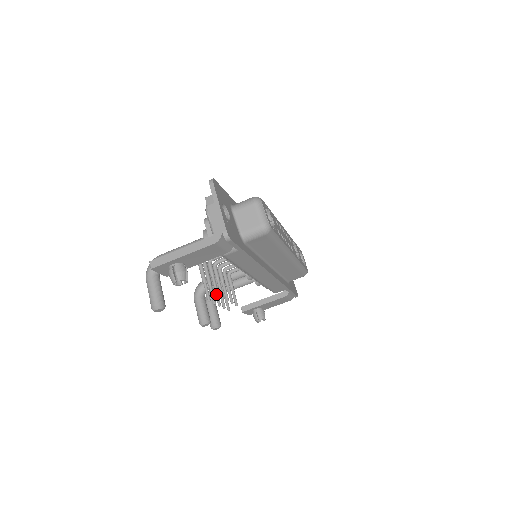
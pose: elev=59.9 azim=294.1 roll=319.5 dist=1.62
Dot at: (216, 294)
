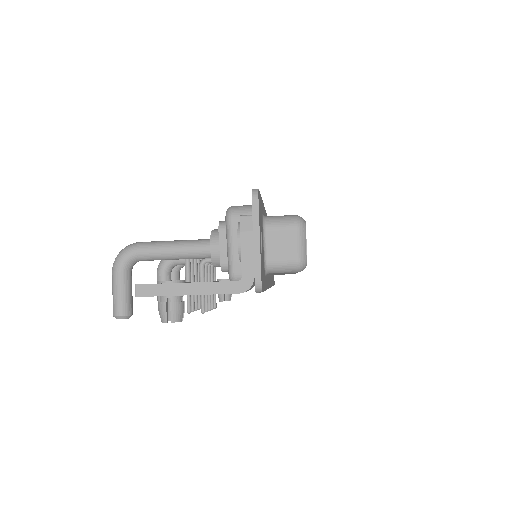
Dot at: (202, 310)
